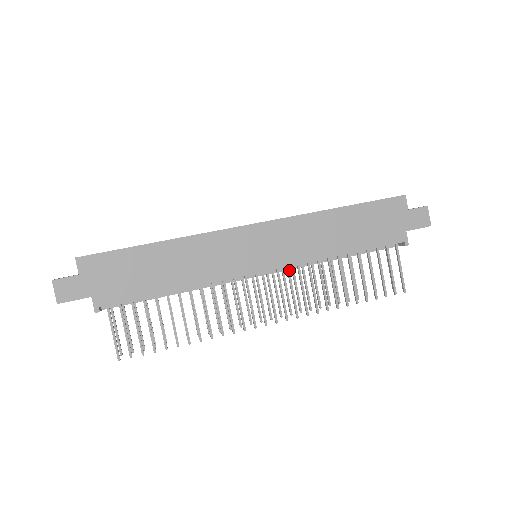
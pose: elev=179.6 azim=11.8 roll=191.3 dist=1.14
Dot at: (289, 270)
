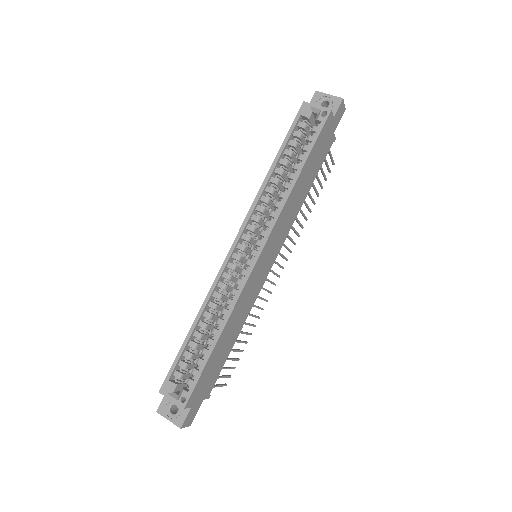
Dot at: occluded
